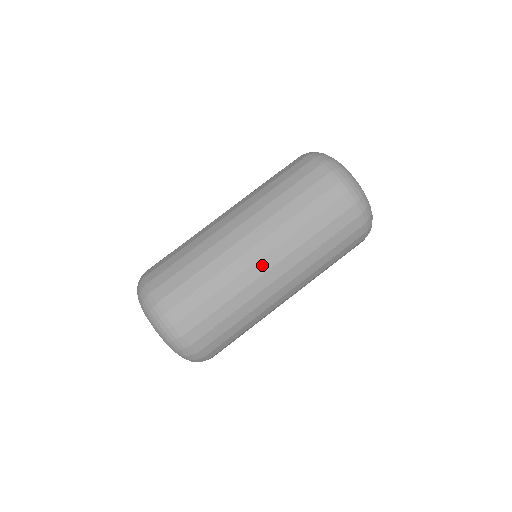
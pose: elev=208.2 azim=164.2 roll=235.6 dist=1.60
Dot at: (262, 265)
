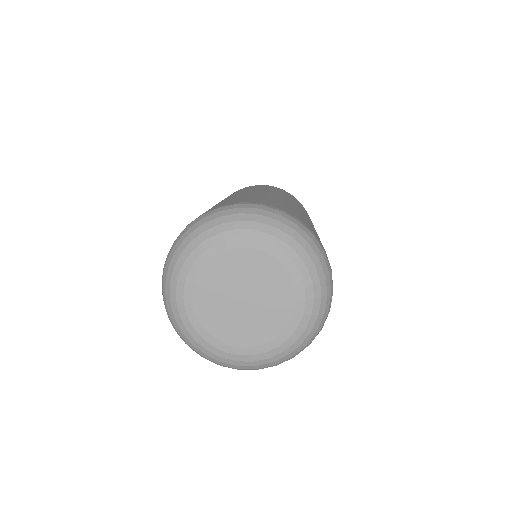
Dot at: (310, 221)
